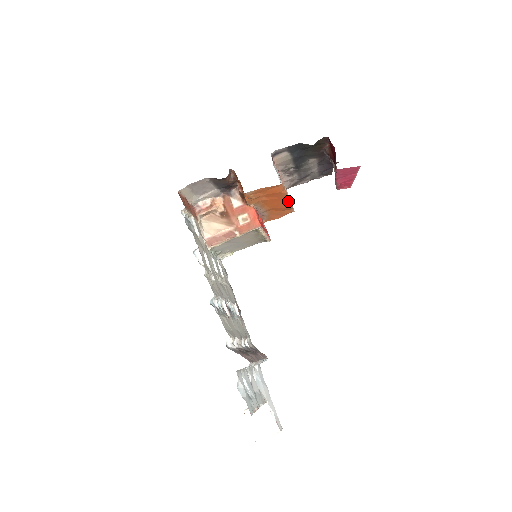
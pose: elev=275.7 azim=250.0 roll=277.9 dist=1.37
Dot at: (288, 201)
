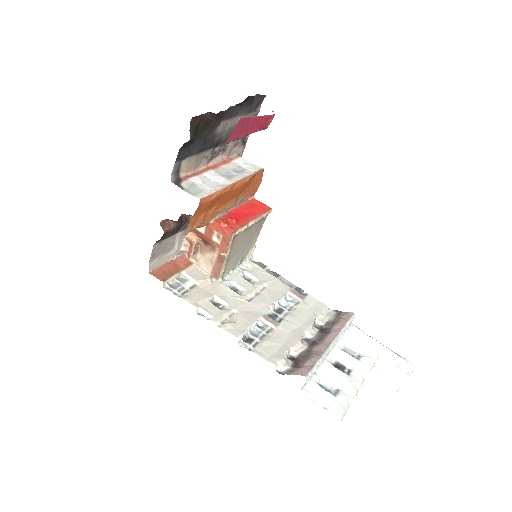
Dot at: (238, 183)
